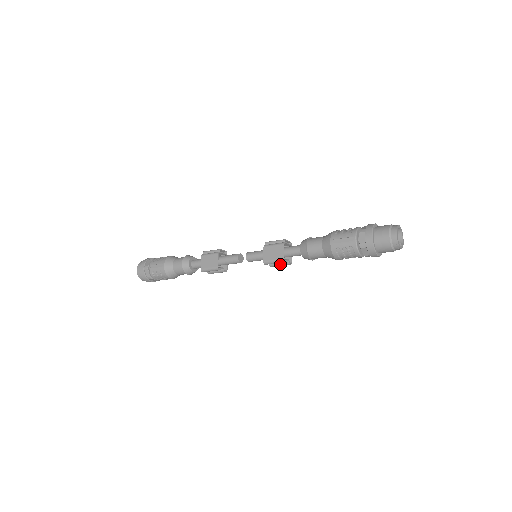
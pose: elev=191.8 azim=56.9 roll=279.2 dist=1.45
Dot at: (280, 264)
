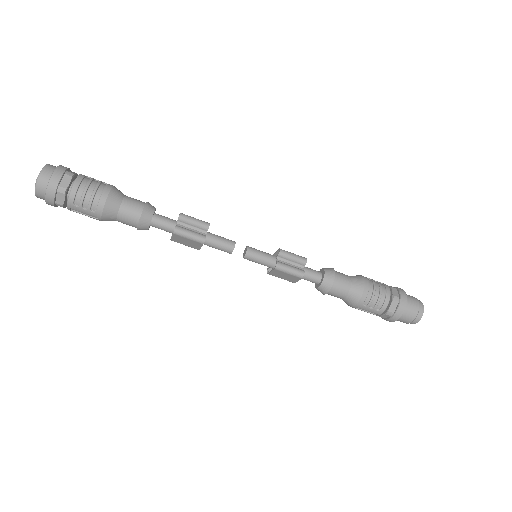
Dot at: (292, 267)
